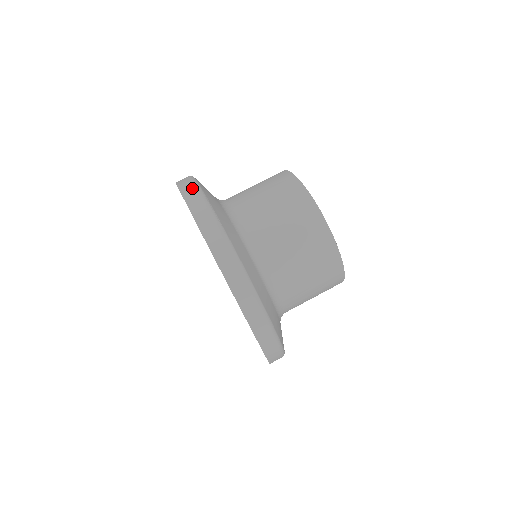
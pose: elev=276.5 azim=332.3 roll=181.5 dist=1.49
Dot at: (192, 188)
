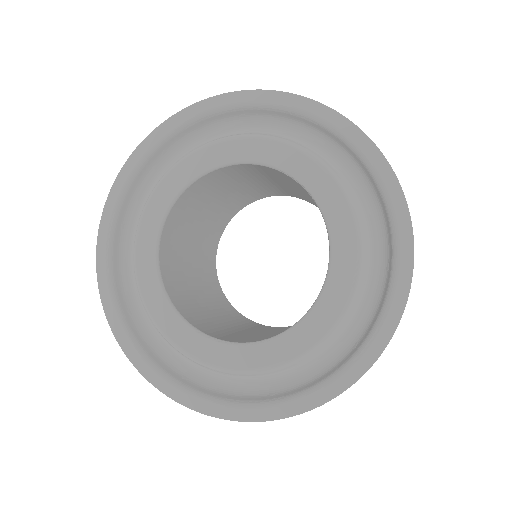
Dot at: occluded
